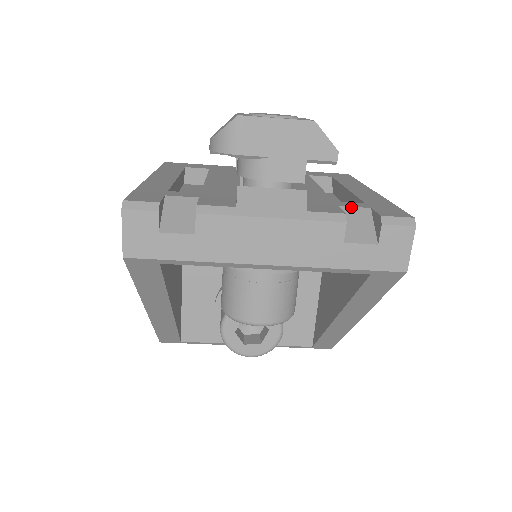
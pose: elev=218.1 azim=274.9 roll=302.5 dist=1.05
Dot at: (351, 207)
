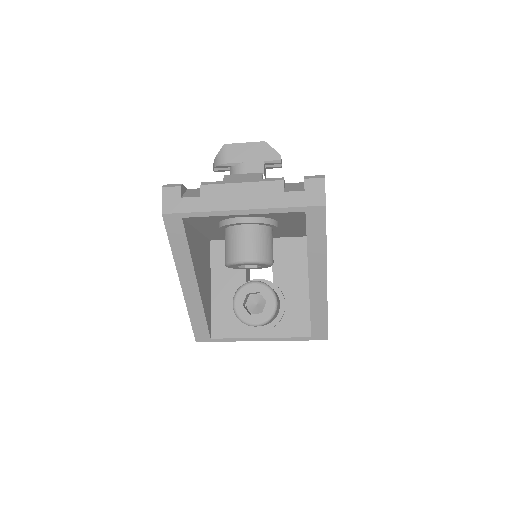
Dot at: (292, 183)
